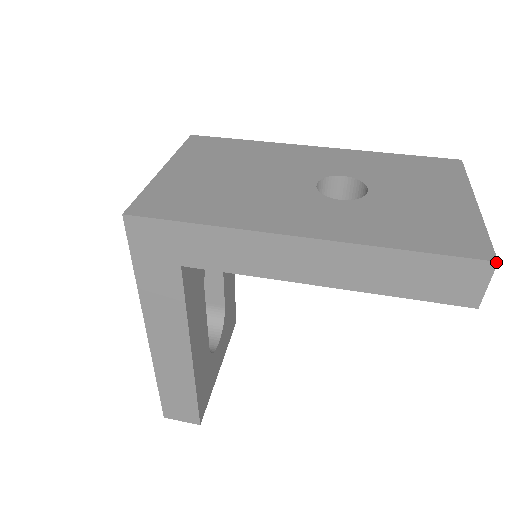
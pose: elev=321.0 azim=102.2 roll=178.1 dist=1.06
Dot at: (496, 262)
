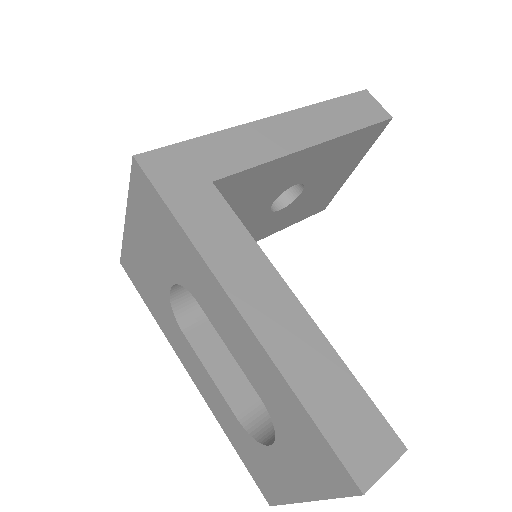
Dot at: (366, 90)
